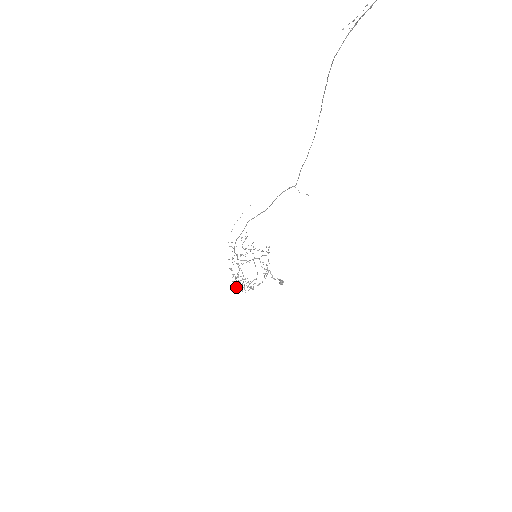
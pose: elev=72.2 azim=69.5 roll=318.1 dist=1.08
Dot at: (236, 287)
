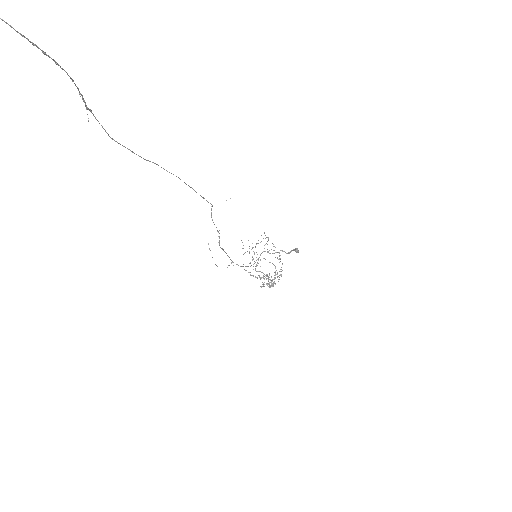
Dot at: occluded
